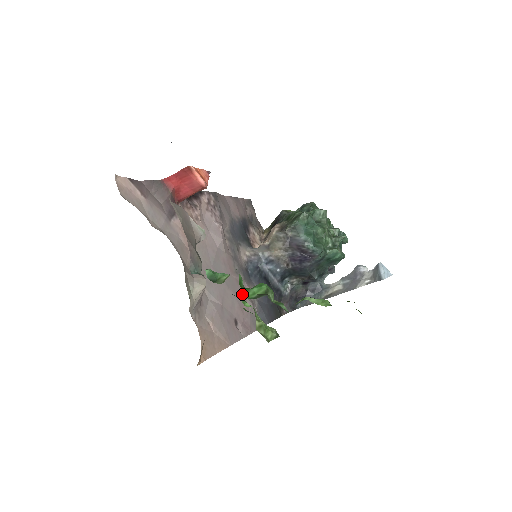
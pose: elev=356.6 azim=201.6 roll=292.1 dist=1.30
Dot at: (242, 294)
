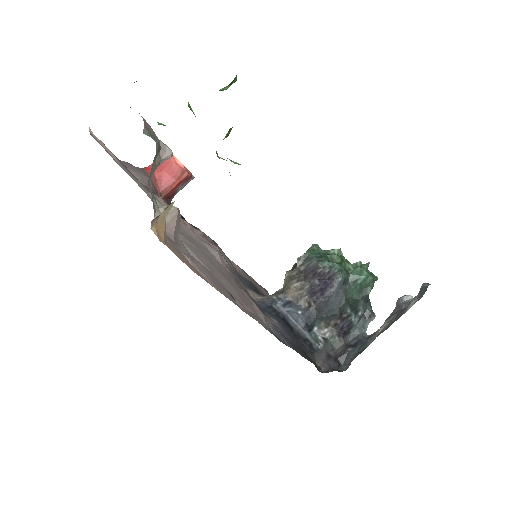
Dot at: (246, 299)
